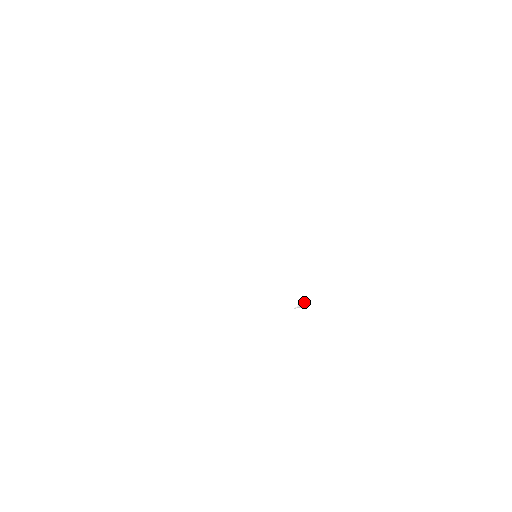
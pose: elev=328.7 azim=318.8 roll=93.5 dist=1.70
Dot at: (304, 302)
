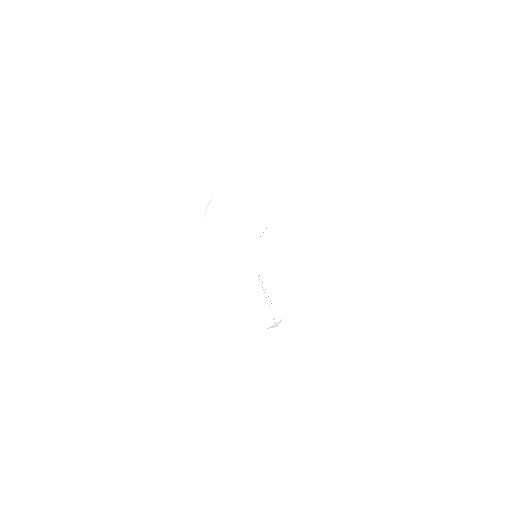
Dot at: (279, 322)
